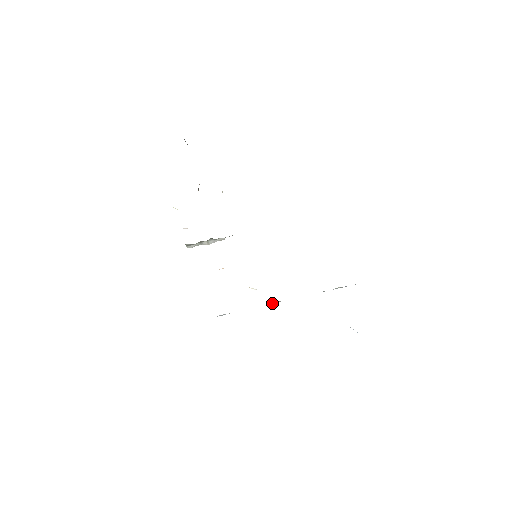
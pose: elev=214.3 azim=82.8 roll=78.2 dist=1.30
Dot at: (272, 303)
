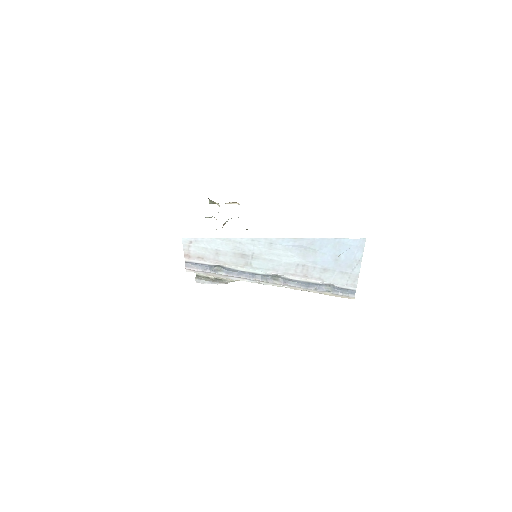
Dot at: (265, 279)
